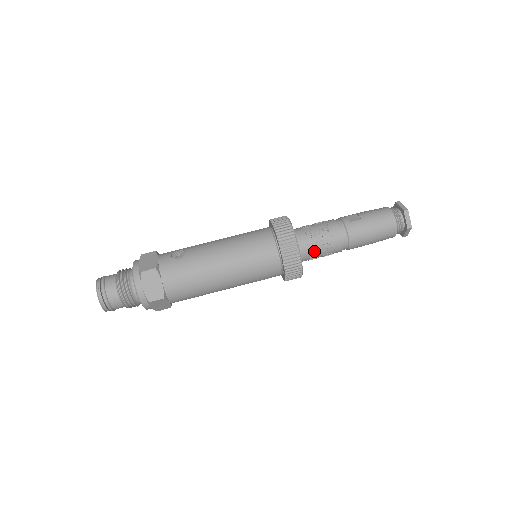
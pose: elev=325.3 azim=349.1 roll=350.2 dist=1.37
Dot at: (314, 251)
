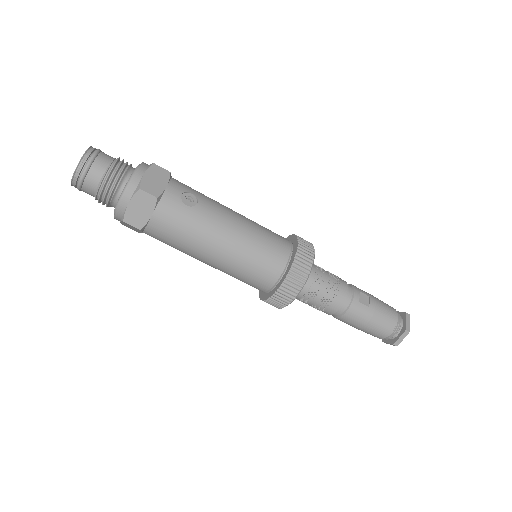
Dot at: (308, 299)
